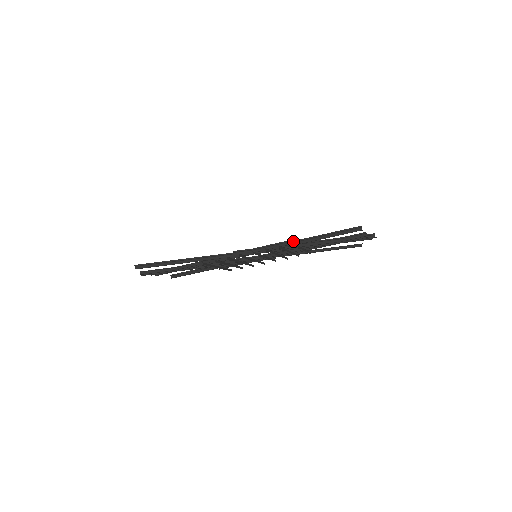
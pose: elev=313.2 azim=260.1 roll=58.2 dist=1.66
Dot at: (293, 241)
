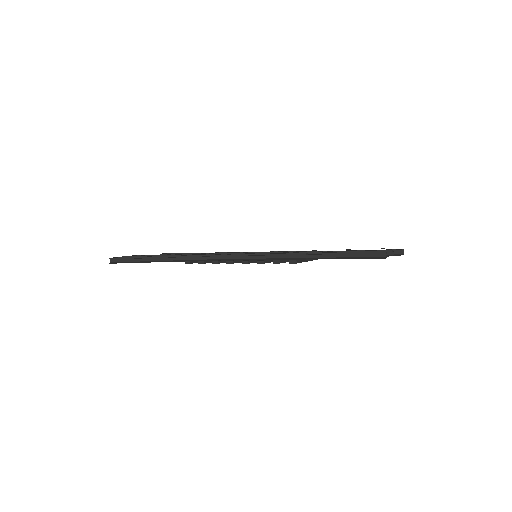
Dot at: (299, 255)
